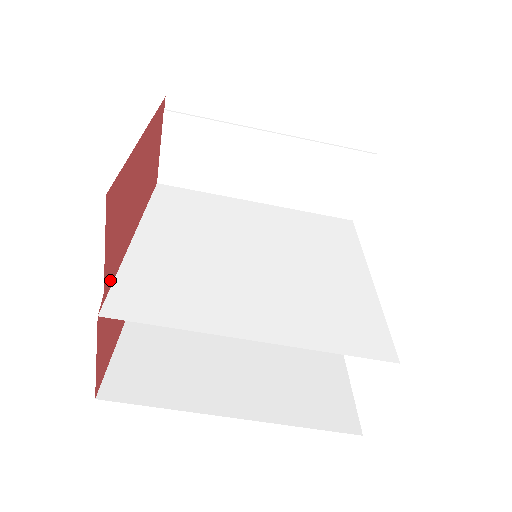
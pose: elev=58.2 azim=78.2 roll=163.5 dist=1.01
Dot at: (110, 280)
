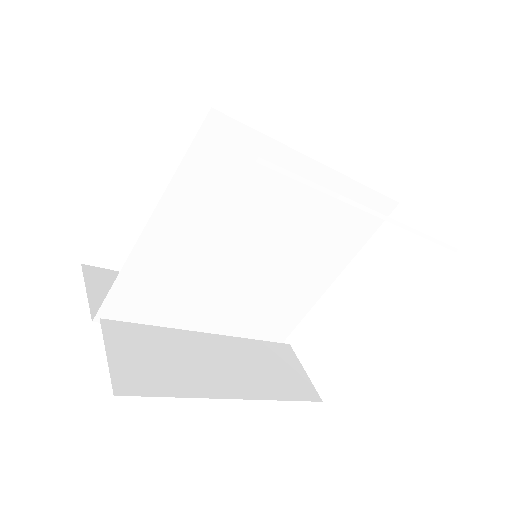
Dot at: occluded
